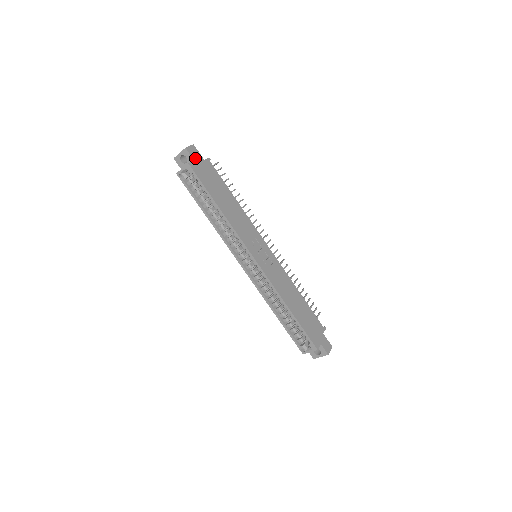
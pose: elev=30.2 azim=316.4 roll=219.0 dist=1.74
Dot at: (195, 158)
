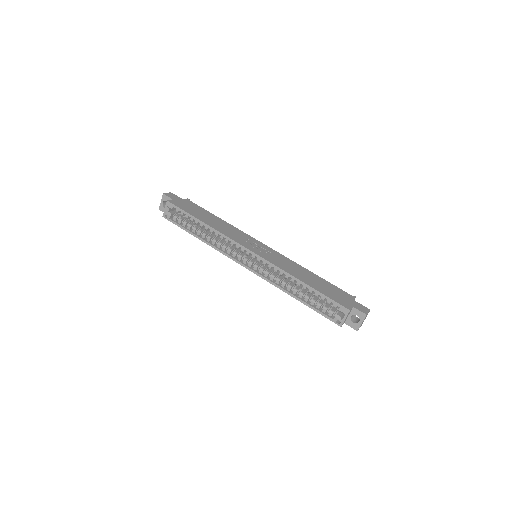
Dot at: (173, 198)
